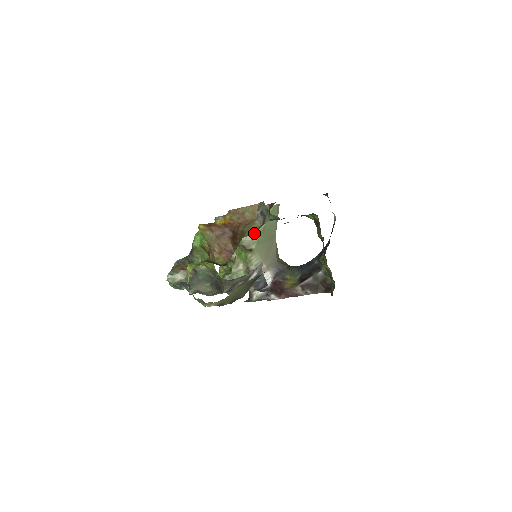
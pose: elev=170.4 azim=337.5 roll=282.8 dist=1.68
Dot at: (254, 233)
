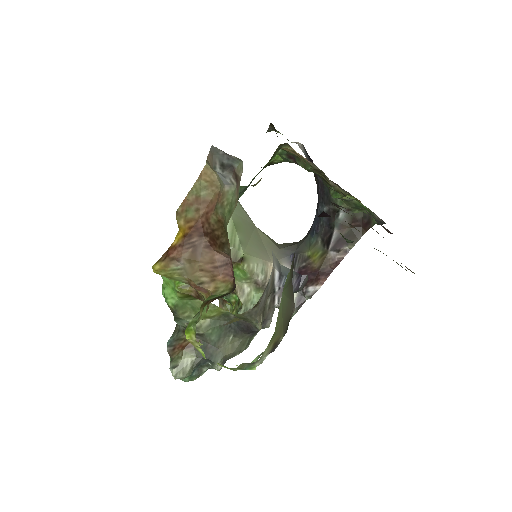
Dot at: (229, 238)
